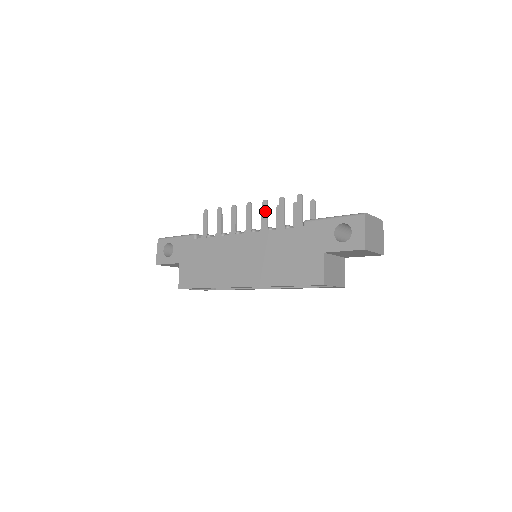
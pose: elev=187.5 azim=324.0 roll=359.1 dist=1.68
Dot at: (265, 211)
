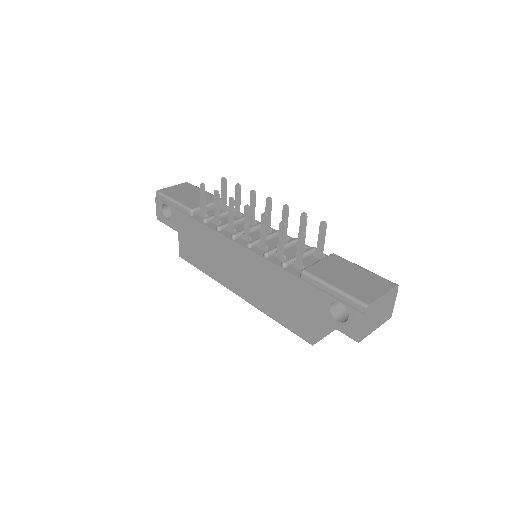
Dot at: (263, 227)
